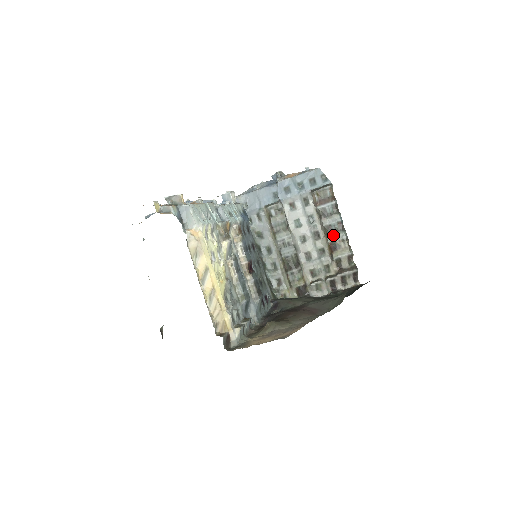
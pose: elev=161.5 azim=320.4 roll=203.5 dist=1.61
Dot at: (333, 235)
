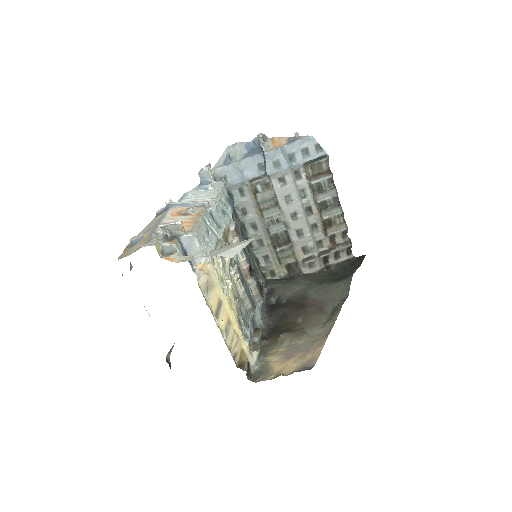
Dot at: (328, 211)
